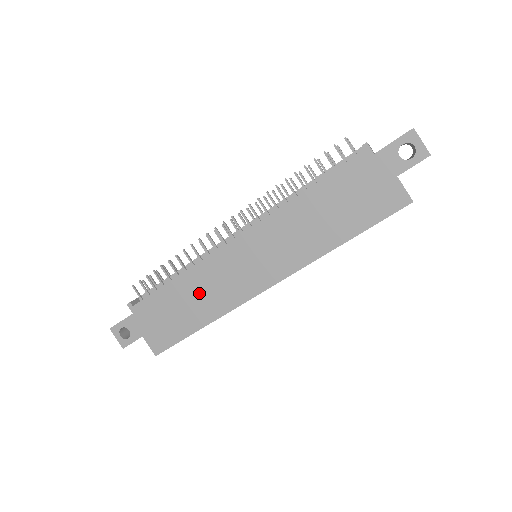
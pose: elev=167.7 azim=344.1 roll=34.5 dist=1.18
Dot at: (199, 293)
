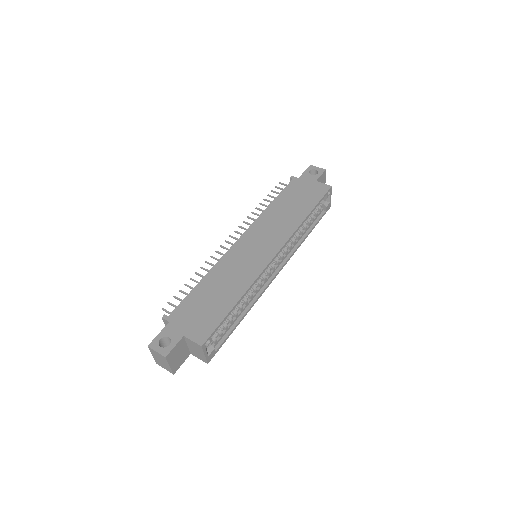
Dot at: (225, 280)
